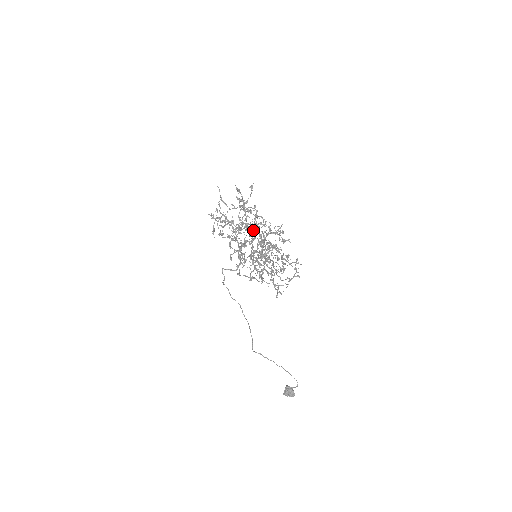
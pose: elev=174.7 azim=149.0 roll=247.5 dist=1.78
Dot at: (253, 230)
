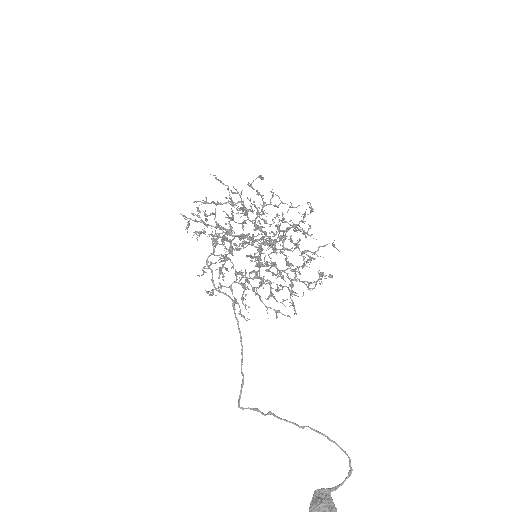
Dot at: (263, 212)
